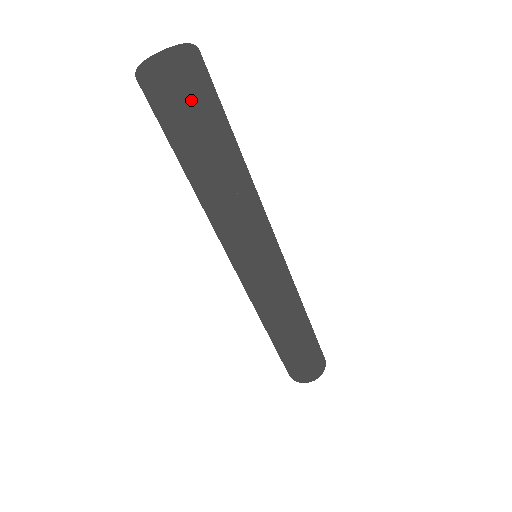
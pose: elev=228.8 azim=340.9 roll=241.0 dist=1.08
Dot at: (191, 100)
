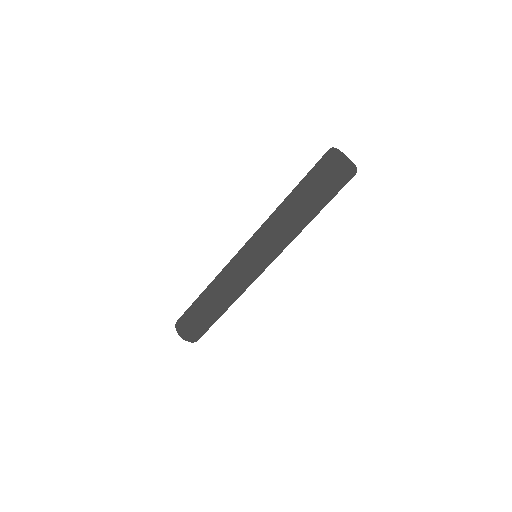
Dot at: occluded
